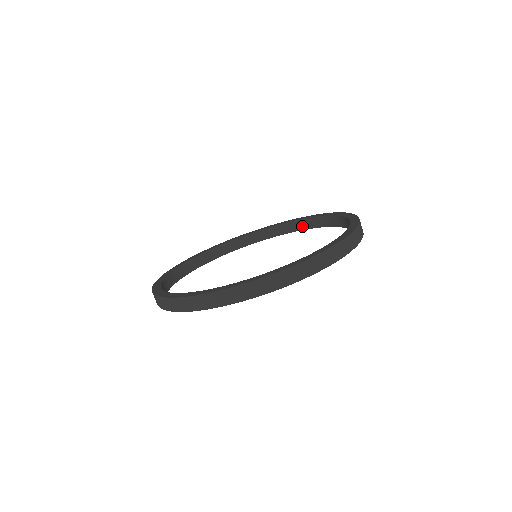
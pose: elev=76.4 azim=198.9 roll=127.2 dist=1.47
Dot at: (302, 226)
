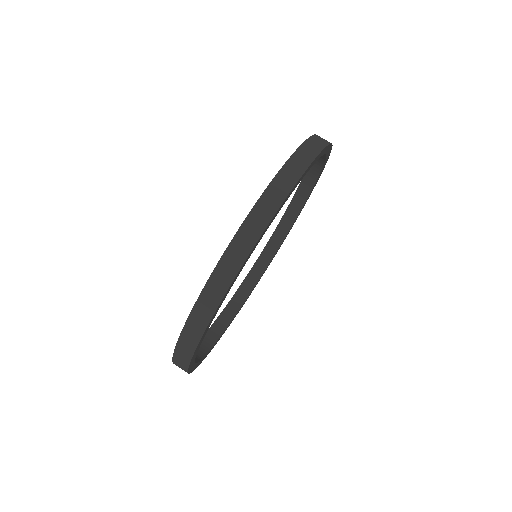
Dot at: (292, 217)
